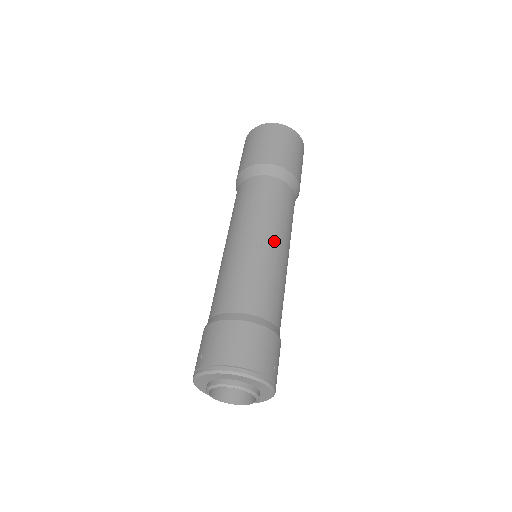
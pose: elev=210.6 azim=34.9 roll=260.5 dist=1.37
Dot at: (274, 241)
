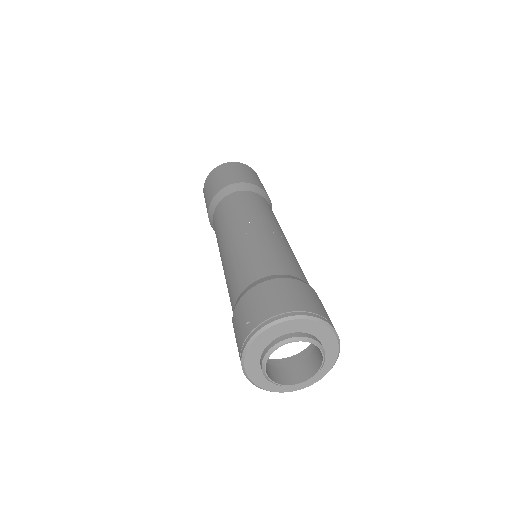
Dot at: (276, 229)
